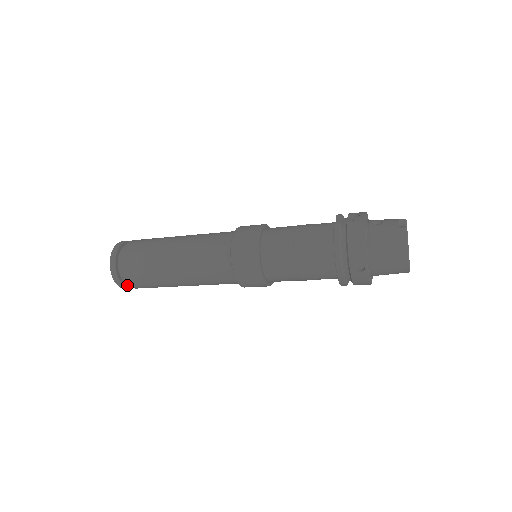
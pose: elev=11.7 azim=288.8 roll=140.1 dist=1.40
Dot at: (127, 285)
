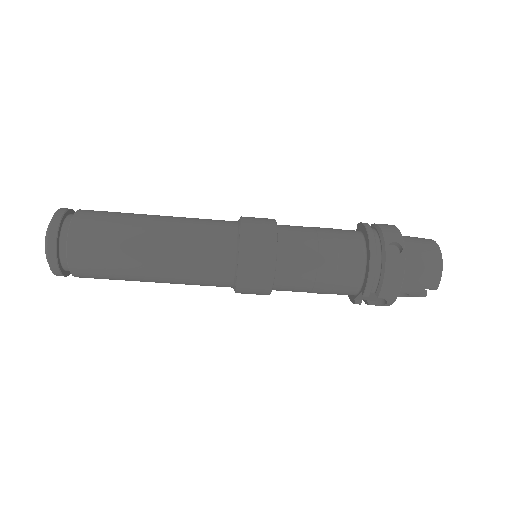
Dot at: (58, 252)
